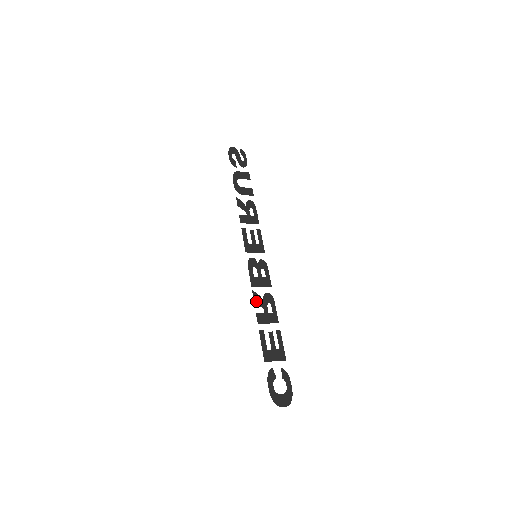
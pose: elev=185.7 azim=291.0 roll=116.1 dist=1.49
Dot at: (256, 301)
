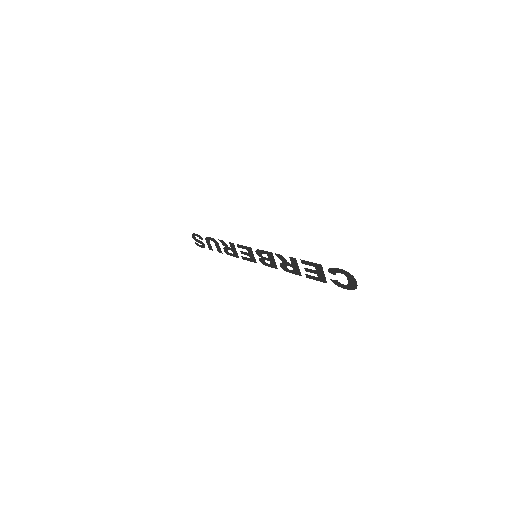
Dot at: (282, 256)
